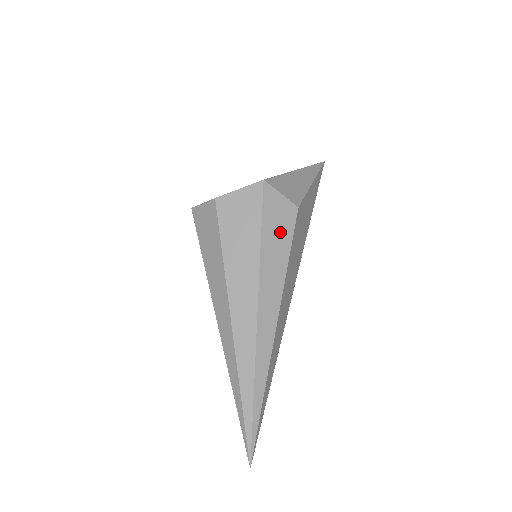
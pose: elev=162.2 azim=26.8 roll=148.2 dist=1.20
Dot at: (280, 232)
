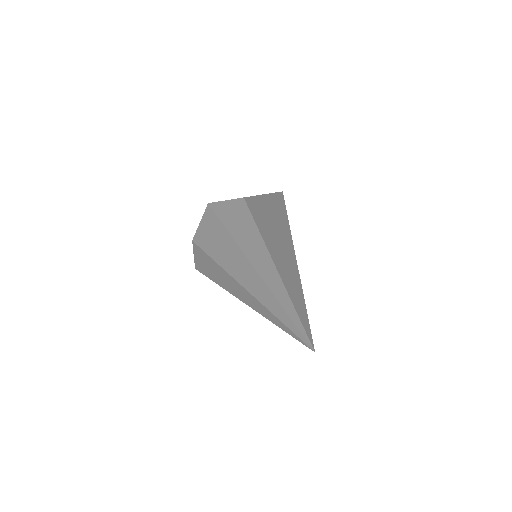
Dot at: (237, 214)
